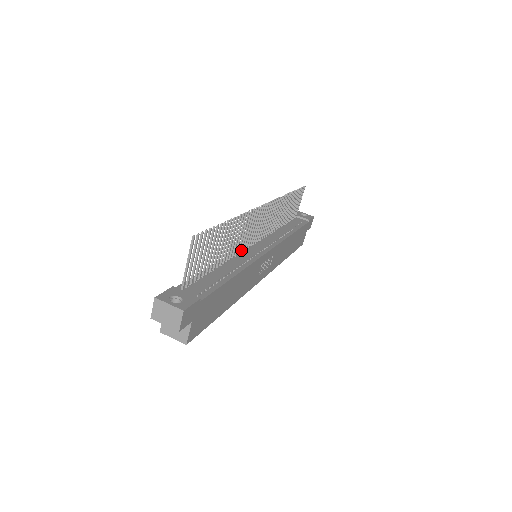
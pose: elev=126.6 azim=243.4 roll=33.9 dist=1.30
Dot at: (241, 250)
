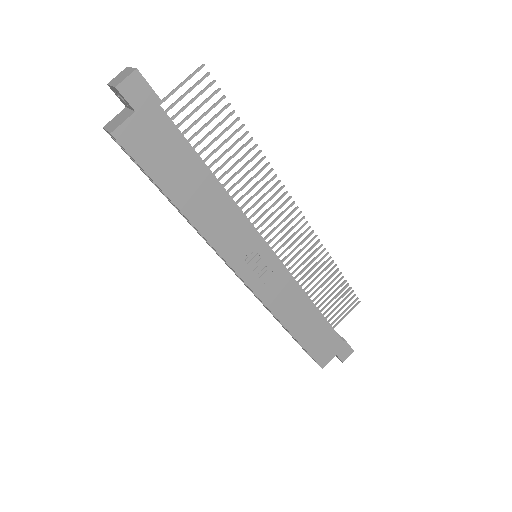
Dot at: occluded
